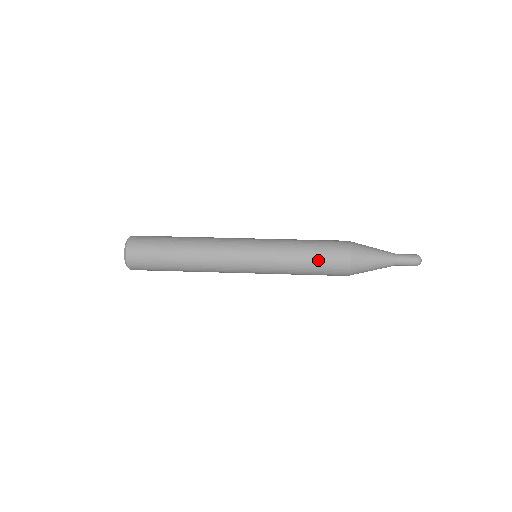
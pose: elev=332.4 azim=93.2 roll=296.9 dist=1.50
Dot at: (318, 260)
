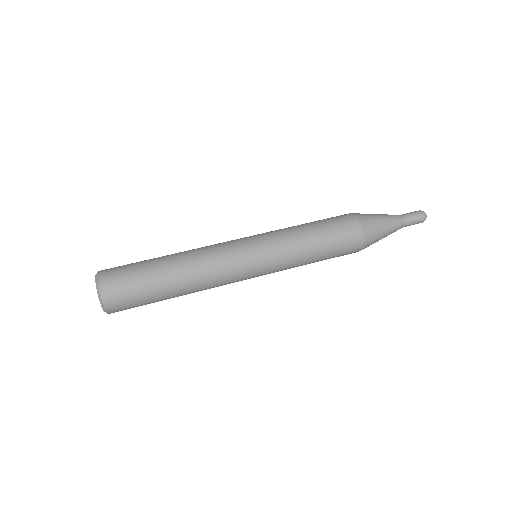
Dot at: (330, 242)
